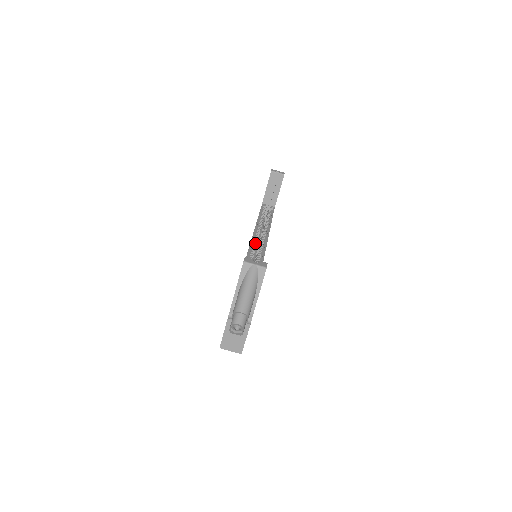
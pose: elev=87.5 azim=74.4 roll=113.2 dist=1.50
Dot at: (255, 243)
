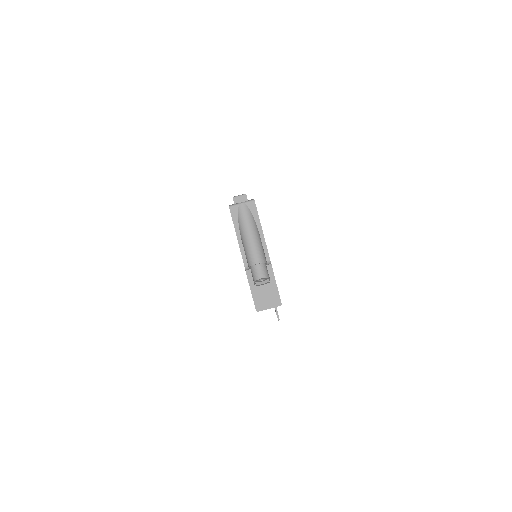
Dot at: occluded
